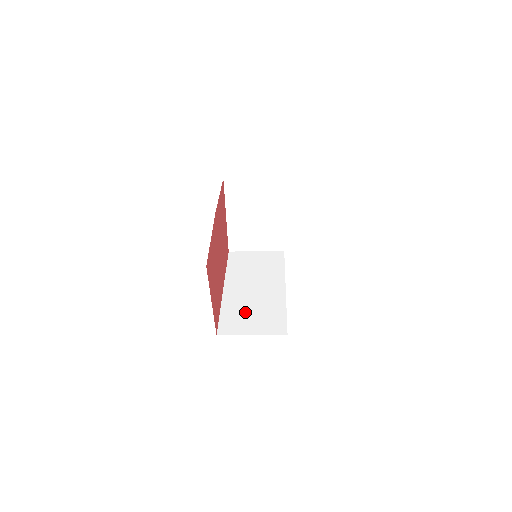
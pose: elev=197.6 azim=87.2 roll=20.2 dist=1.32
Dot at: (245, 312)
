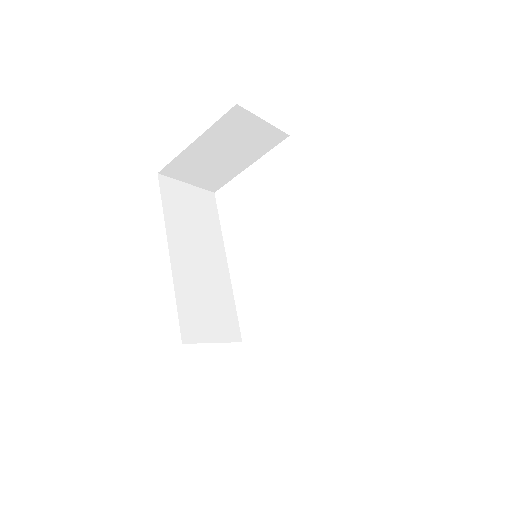
Dot at: (201, 303)
